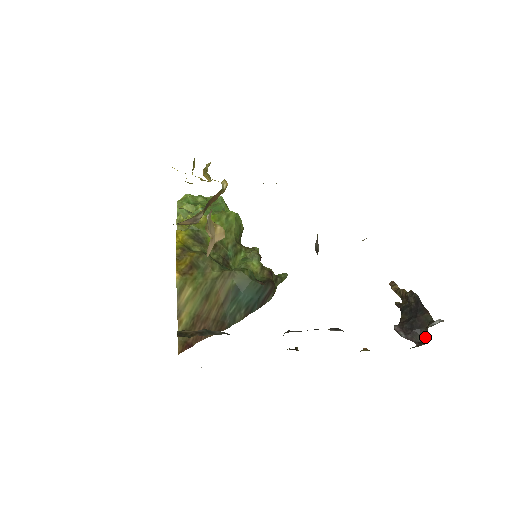
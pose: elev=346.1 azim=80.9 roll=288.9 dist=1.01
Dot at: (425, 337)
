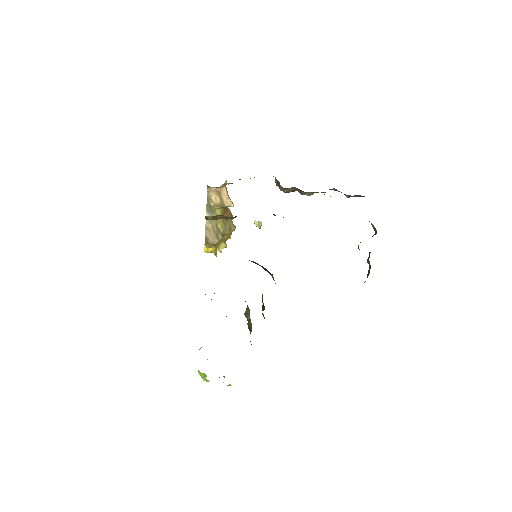
Dot at: occluded
